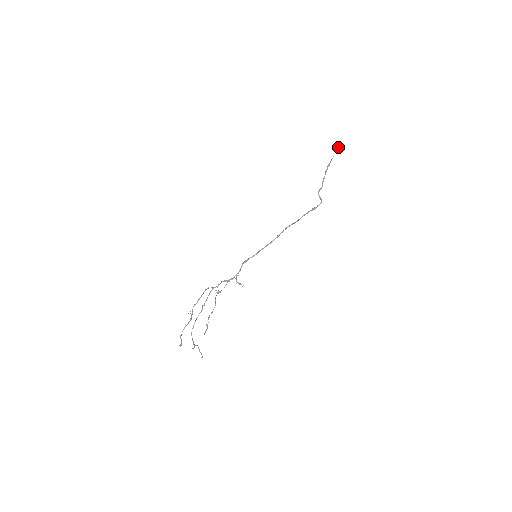
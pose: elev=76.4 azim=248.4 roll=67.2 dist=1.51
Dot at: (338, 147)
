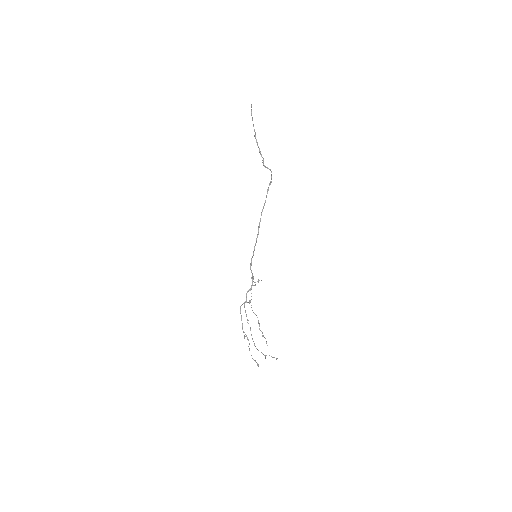
Dot at: occluded
